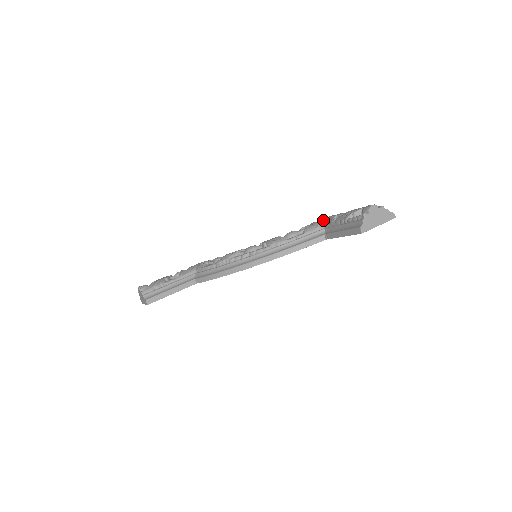
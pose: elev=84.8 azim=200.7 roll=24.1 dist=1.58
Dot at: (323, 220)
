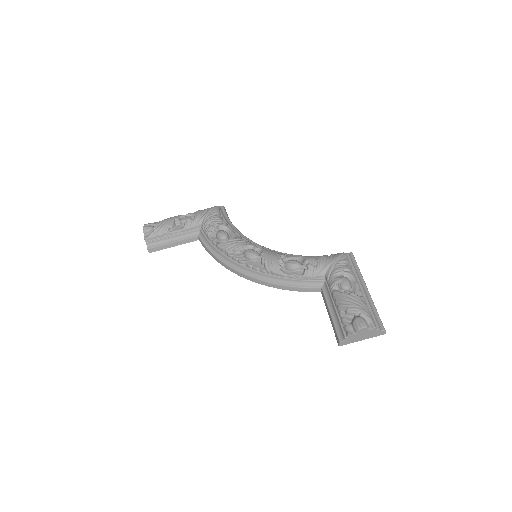
Dot at: (329, 267)
